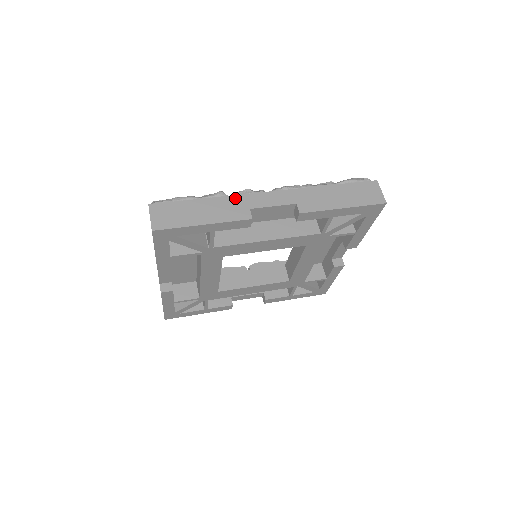
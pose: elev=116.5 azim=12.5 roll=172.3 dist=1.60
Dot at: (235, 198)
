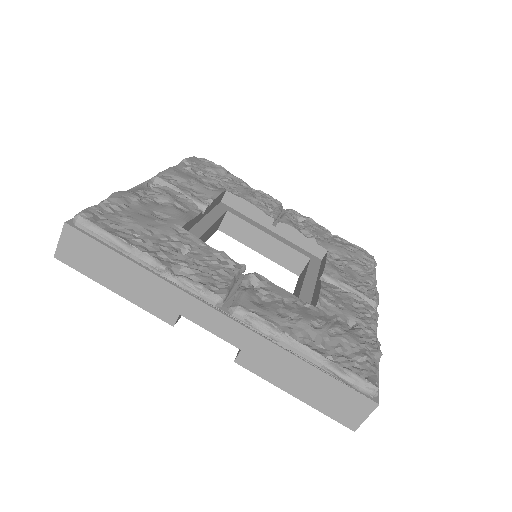
Dot at: (172, 290)
